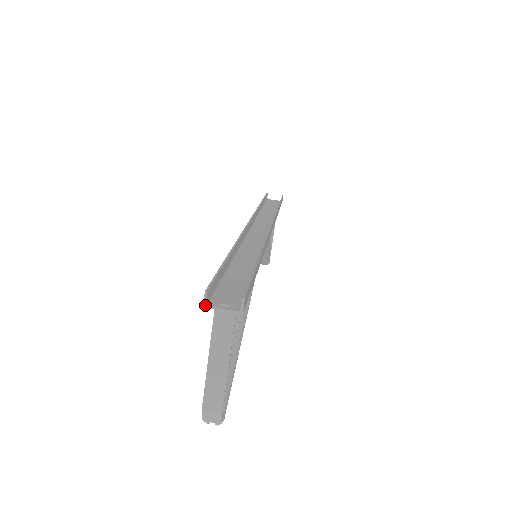
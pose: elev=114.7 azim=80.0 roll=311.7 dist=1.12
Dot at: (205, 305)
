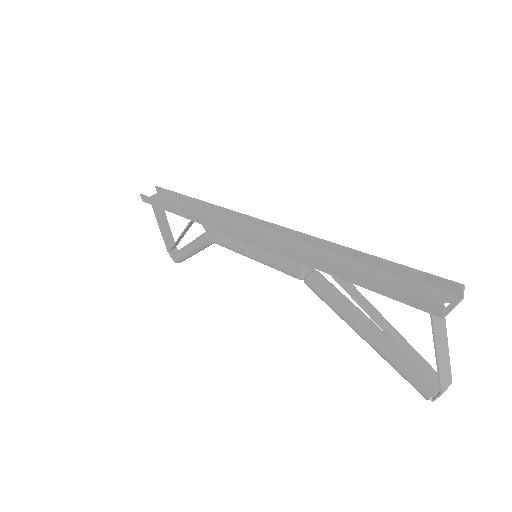
Dot at: (444, 316)
